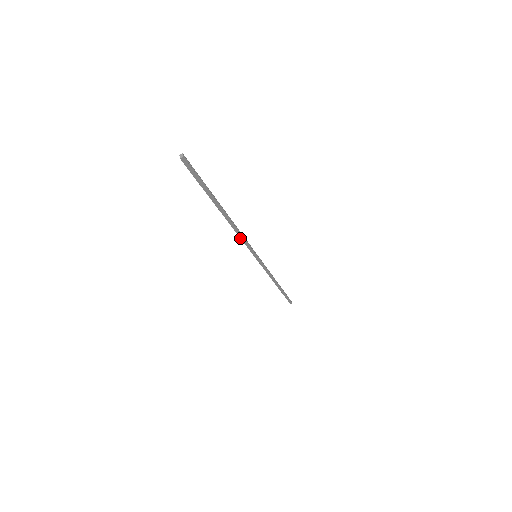
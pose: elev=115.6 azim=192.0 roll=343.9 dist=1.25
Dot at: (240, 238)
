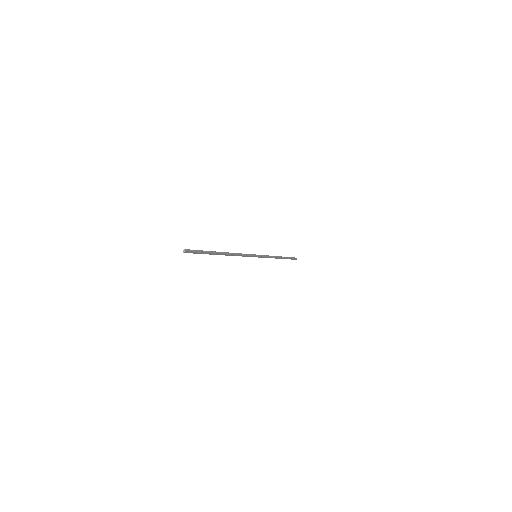
Dot at: occluded
